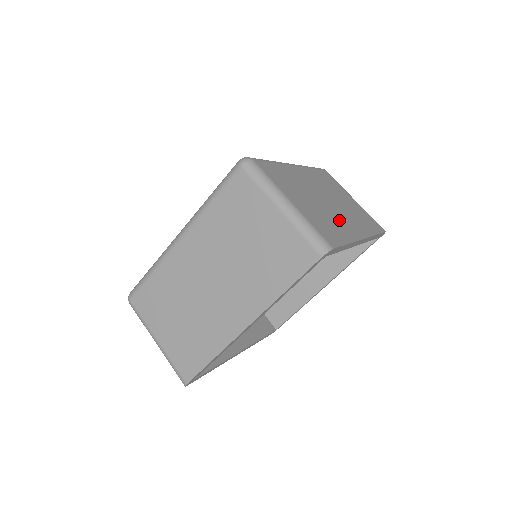
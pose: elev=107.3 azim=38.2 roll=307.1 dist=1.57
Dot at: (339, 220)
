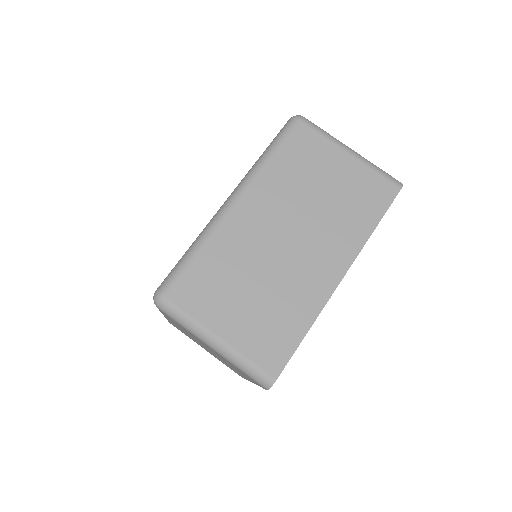
Dot at: (300, 281)
